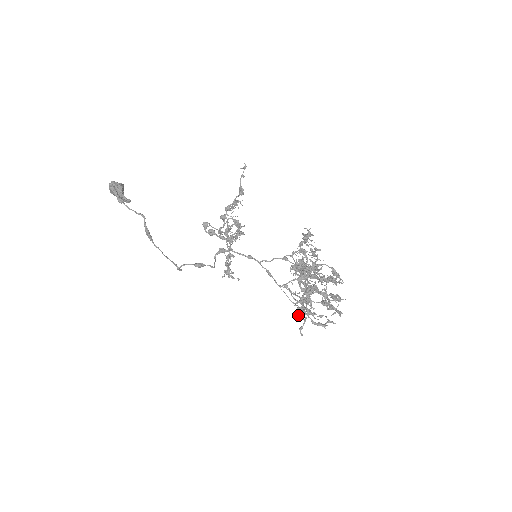
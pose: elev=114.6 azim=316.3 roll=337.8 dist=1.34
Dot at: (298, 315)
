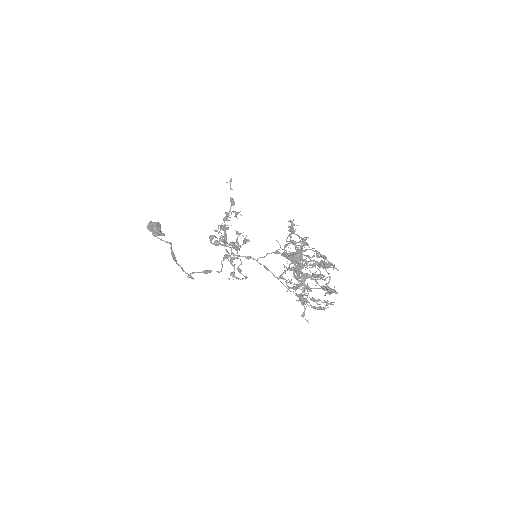
Dot at: occluded
